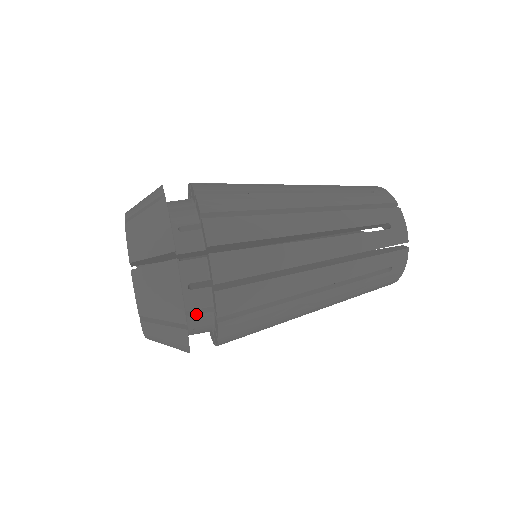
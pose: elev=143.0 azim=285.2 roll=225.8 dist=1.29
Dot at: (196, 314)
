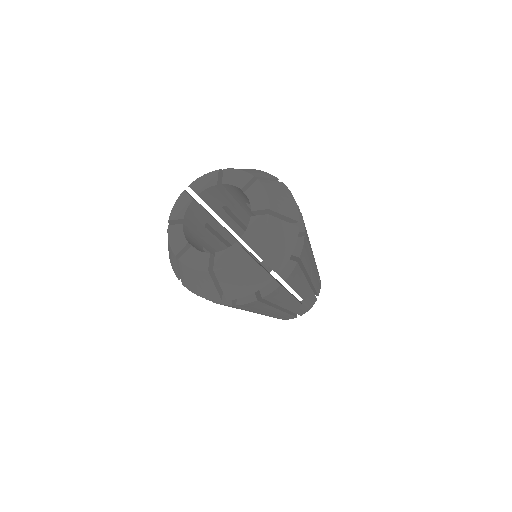
Dot at: occluded
